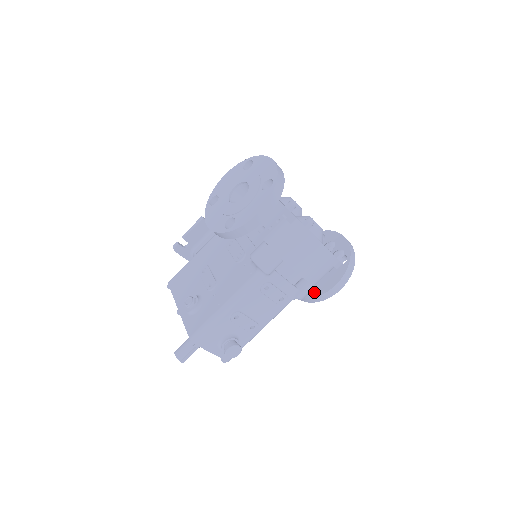
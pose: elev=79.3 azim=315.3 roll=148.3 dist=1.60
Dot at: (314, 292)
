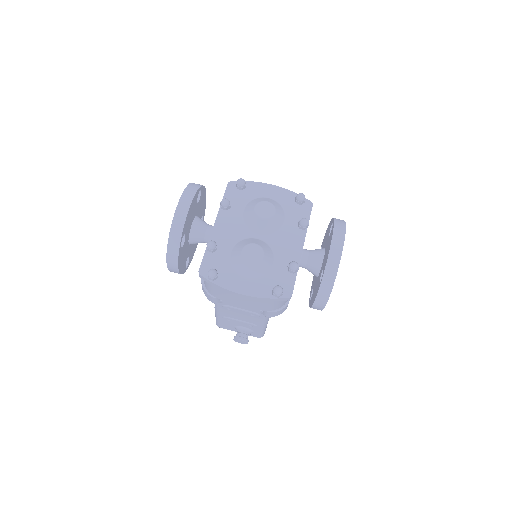
Dot at: occluded
